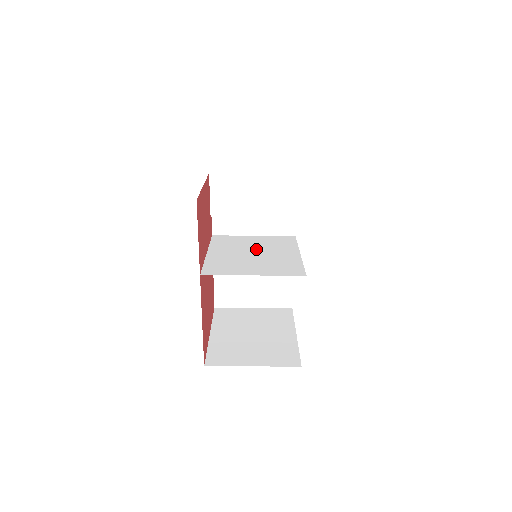
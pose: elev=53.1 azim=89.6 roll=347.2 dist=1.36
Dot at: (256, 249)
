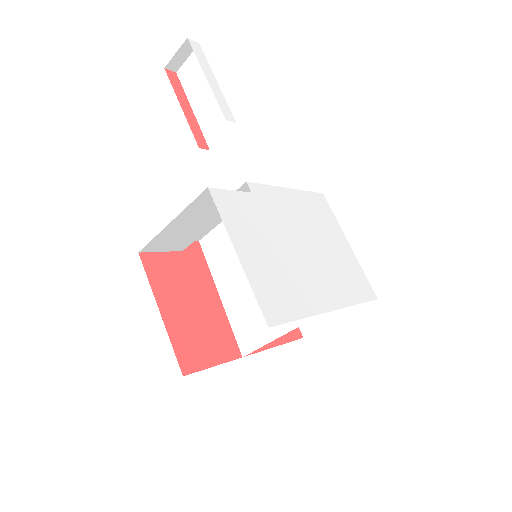
Dot at: occluded
